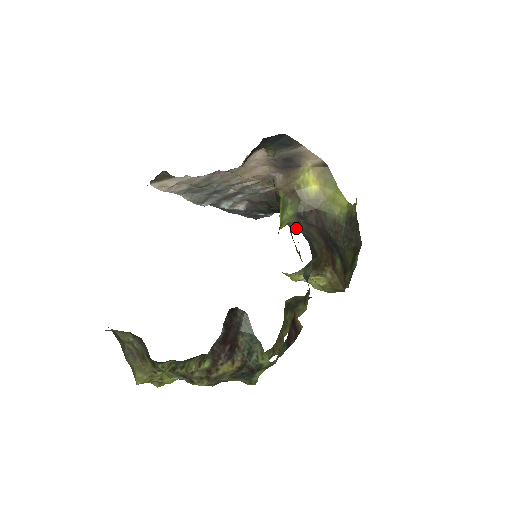
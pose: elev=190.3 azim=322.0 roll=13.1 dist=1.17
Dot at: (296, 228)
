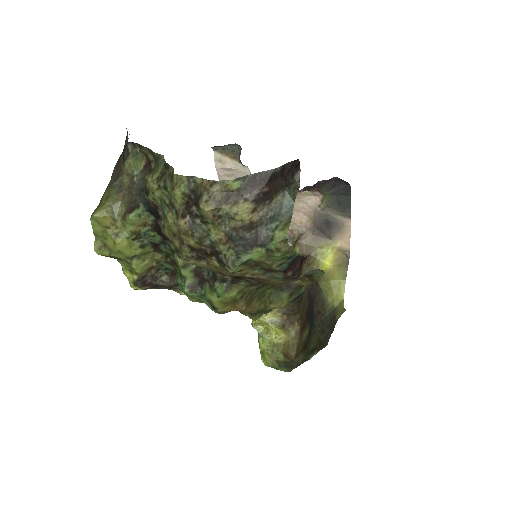
Dot at: occluded
